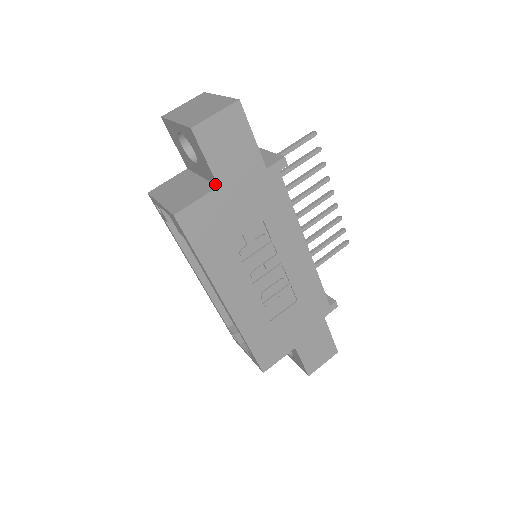
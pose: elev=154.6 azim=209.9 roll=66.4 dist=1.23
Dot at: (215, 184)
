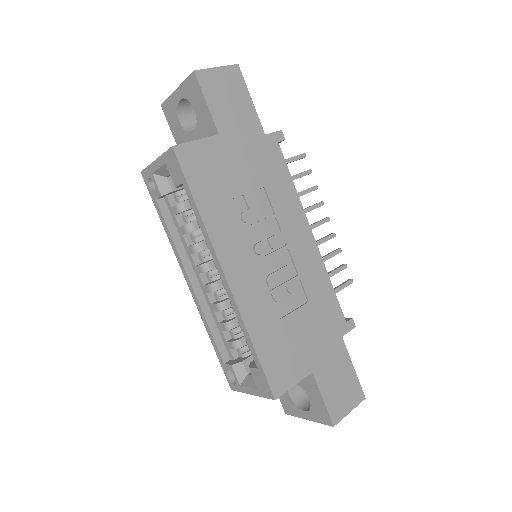
Dot at: (215, 136)
